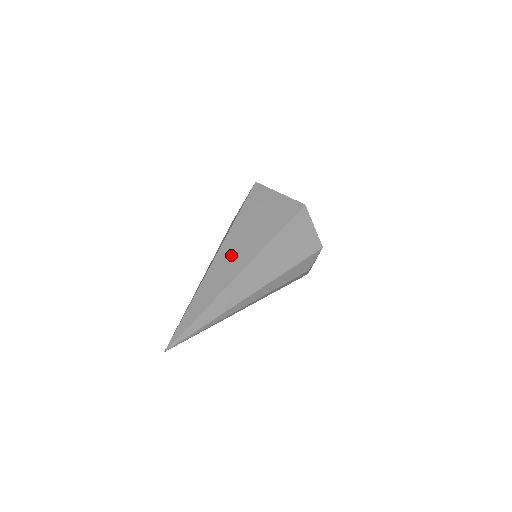
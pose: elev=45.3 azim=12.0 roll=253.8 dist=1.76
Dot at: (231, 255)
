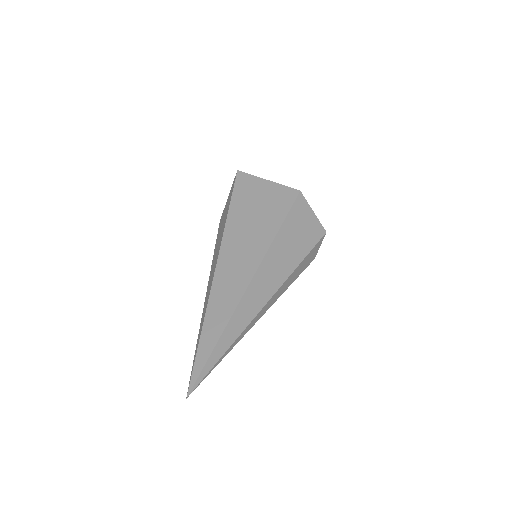
Dot at: (232, 268)
